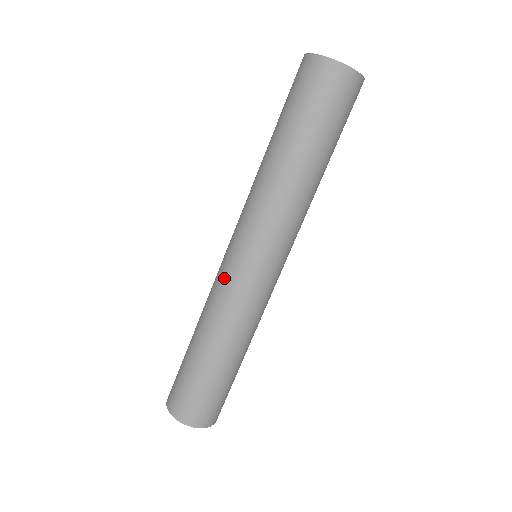
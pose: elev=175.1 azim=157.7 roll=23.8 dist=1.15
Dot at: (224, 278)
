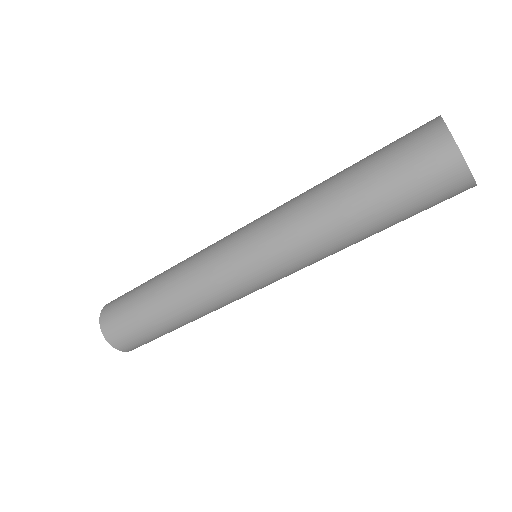
Dot at: (214, 261)
